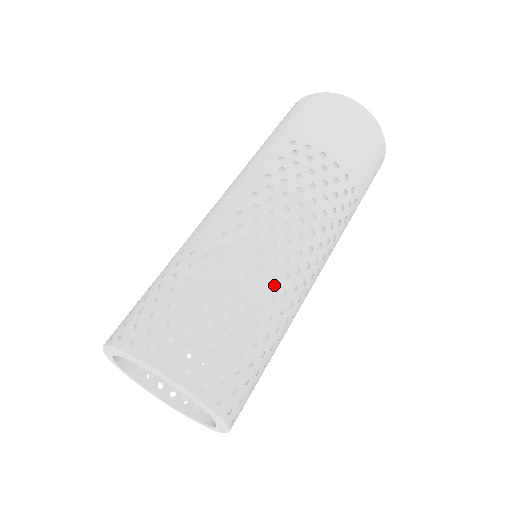
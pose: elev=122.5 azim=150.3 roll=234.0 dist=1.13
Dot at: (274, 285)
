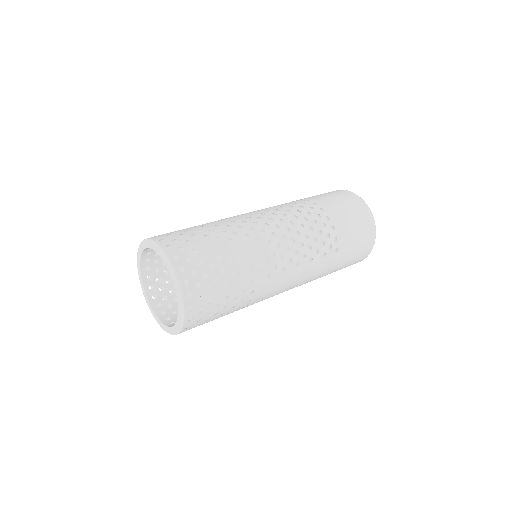
Dot at: (233, 223)
